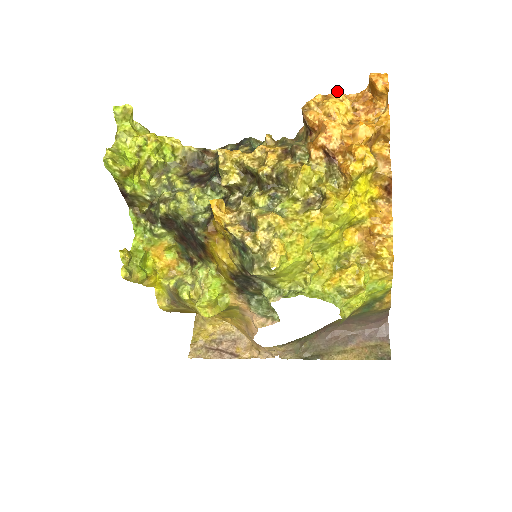
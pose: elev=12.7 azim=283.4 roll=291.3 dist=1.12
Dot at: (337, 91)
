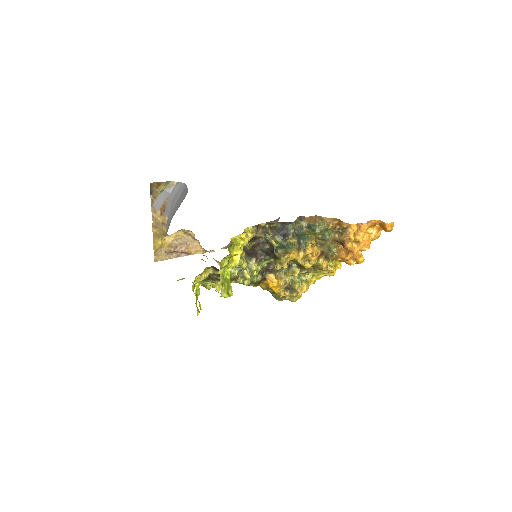
Dot at: (366, 224)
